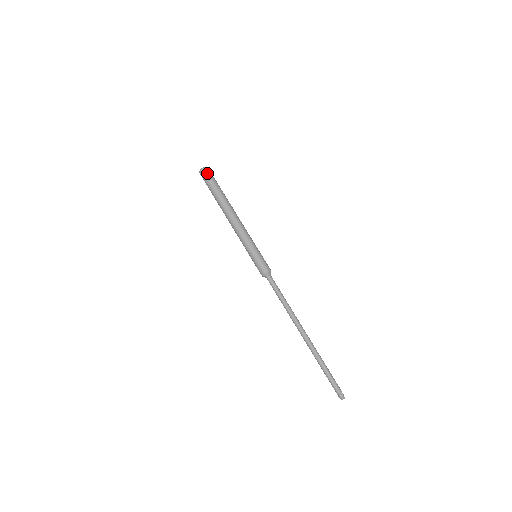
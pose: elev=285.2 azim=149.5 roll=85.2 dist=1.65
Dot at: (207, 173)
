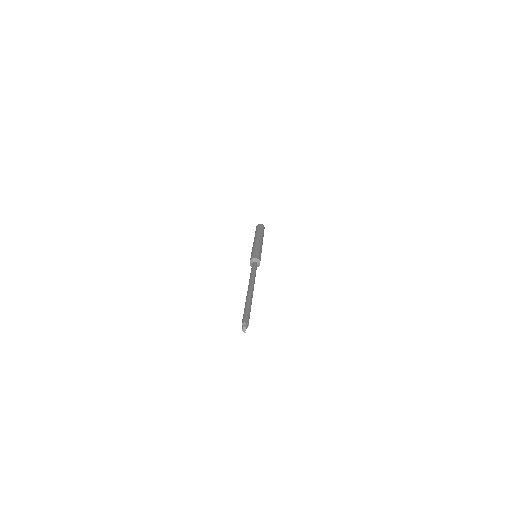
Dot at: (259, 225)
